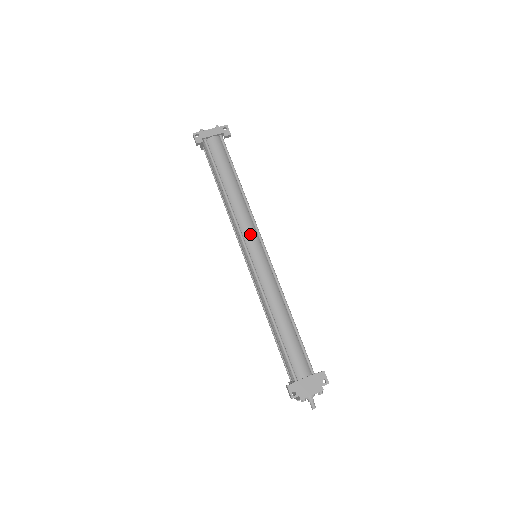
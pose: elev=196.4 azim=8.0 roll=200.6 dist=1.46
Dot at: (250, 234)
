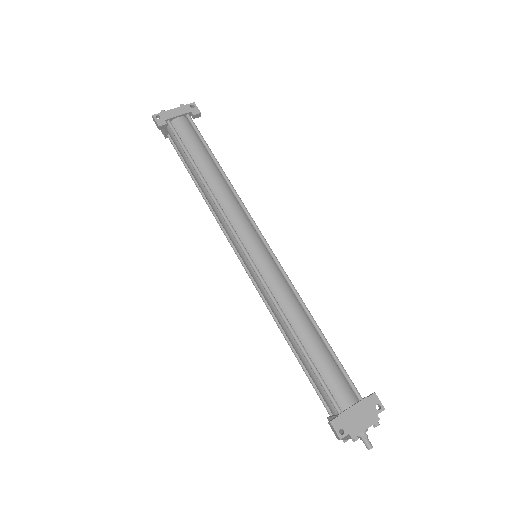
Dot at: (244, 228)
